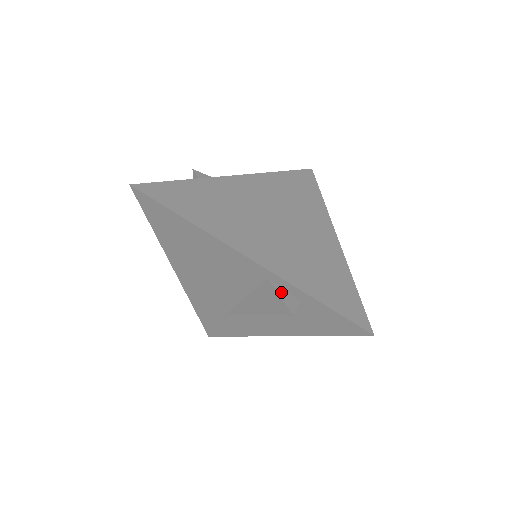
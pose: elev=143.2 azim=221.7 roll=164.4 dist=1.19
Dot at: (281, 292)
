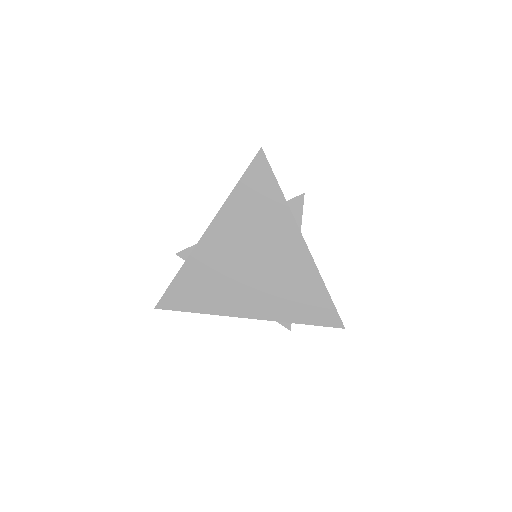
Dot at: occluded
